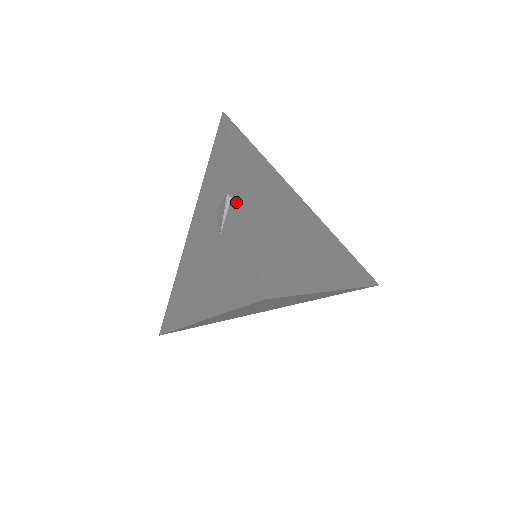
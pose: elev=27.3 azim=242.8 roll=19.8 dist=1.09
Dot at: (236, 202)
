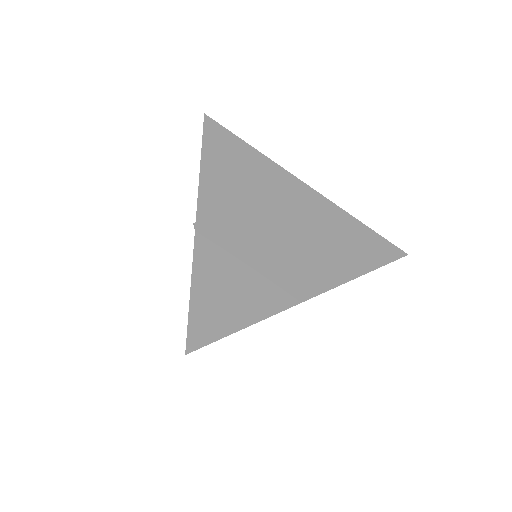
Dot at: occluded
